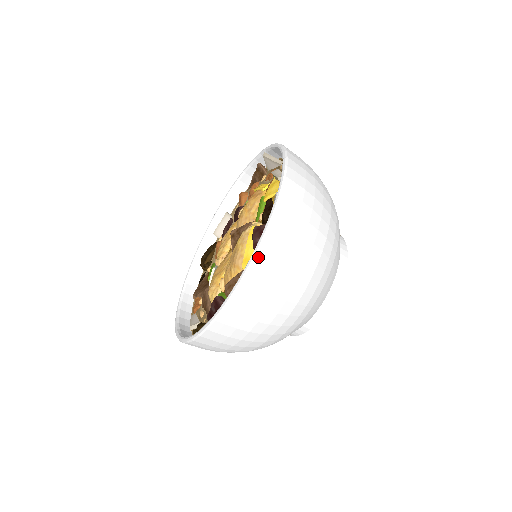
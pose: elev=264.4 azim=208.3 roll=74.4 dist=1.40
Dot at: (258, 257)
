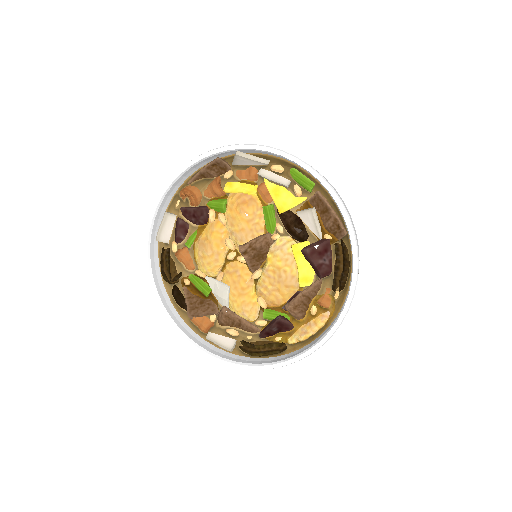
Dot at: occluded
